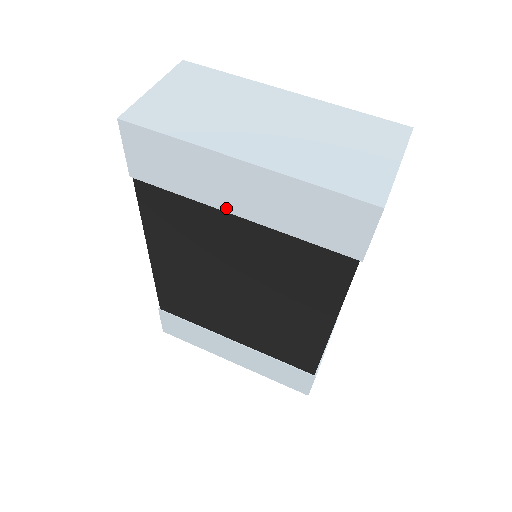
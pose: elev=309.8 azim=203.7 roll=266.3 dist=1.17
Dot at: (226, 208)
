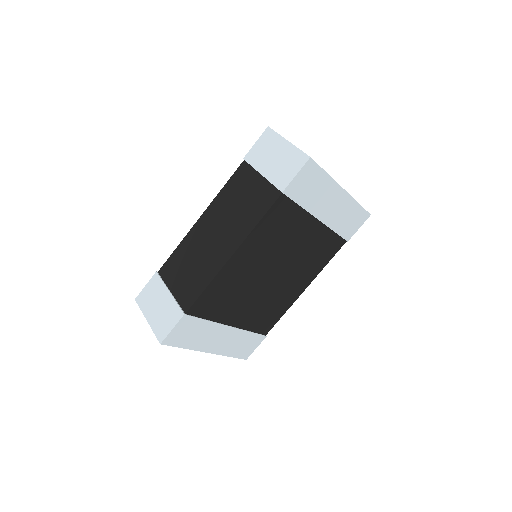
Dot at: (317, 215)
